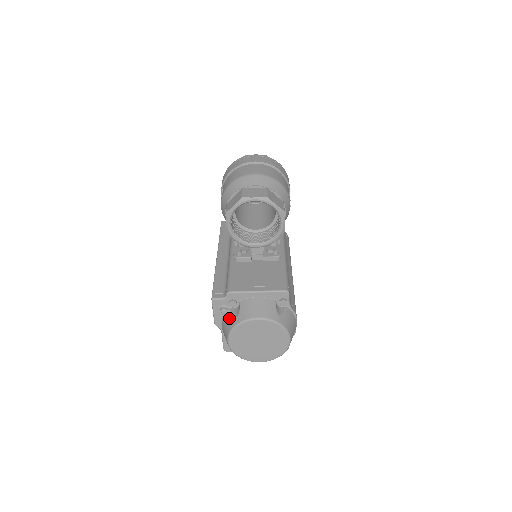
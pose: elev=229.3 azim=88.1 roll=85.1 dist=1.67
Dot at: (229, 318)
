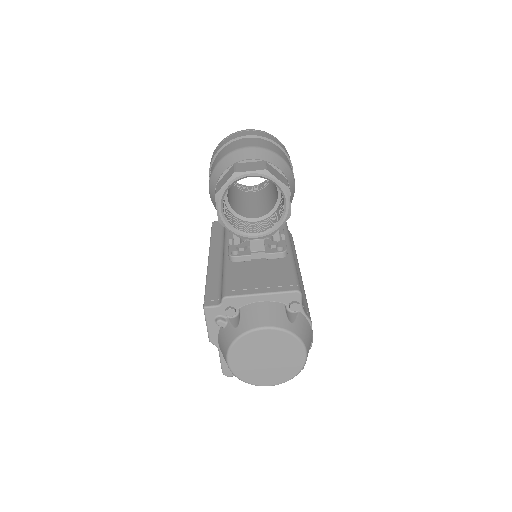
Dot at: (227, 331)
